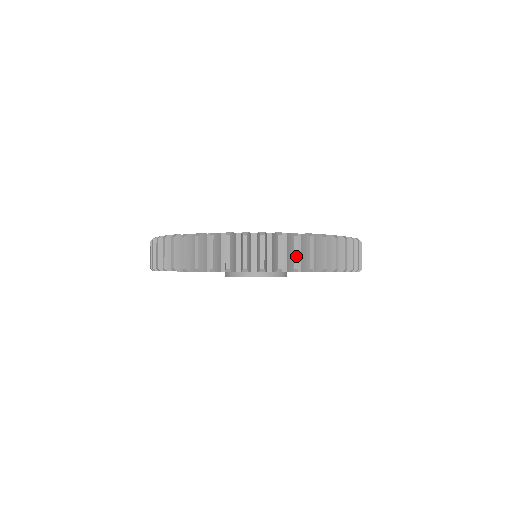
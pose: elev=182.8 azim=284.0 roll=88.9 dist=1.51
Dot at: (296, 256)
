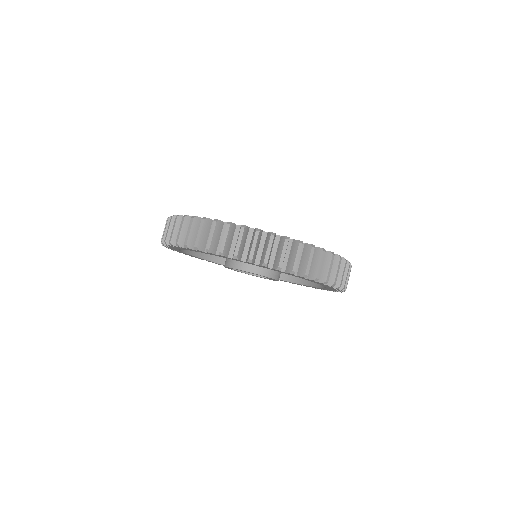
Dot at: (224, 241)
